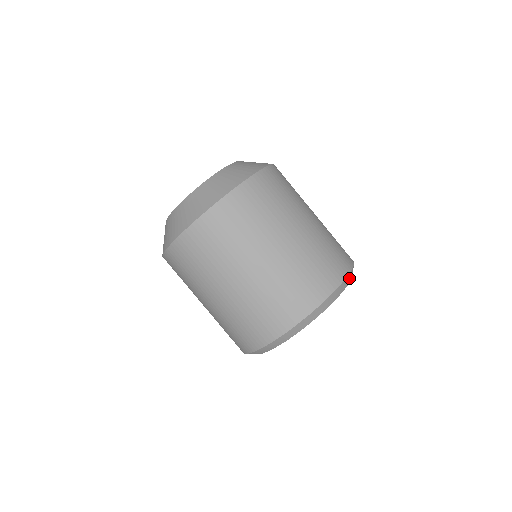
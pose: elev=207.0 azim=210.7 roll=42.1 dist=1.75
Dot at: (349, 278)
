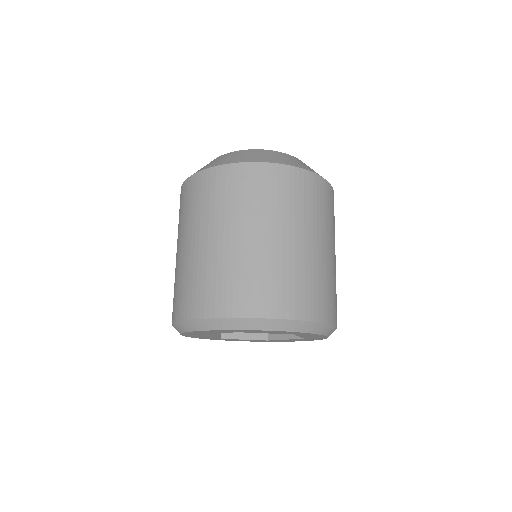
Dot at: (324, 329)
